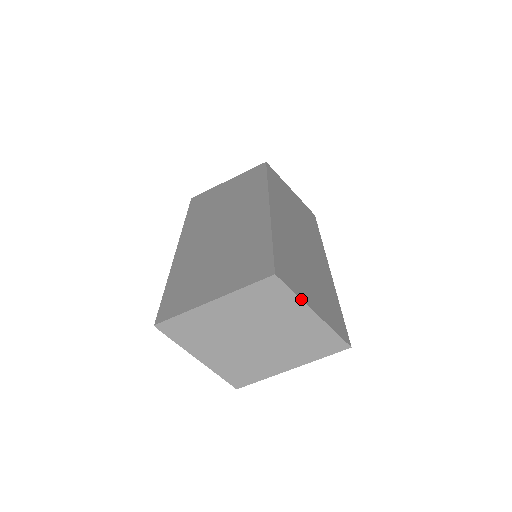
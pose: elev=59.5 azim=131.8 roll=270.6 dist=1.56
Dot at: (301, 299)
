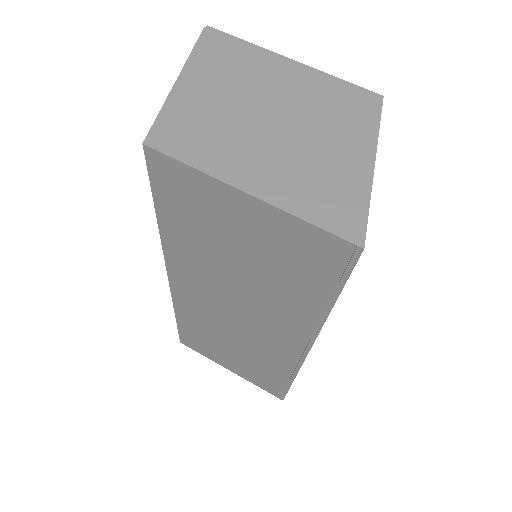
Dot at: occluded
